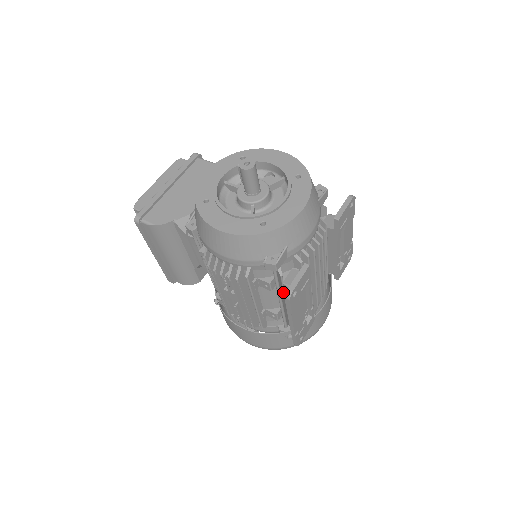
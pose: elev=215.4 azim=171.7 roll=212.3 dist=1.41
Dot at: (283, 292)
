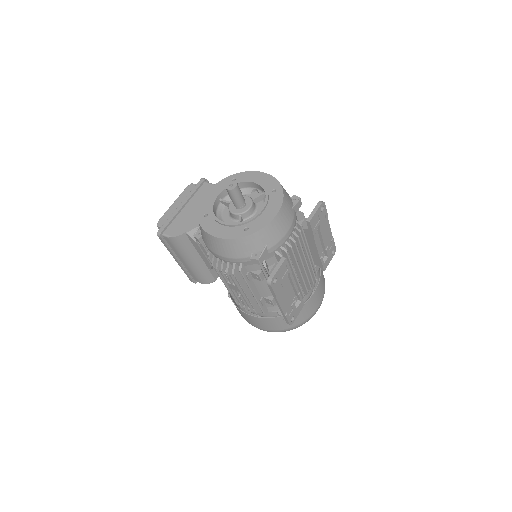
Dot at: occluded
